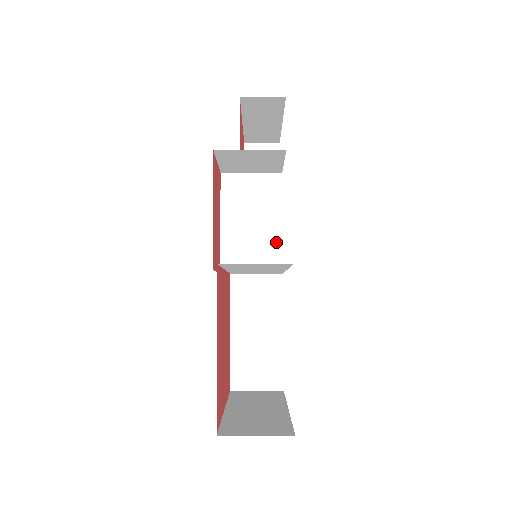
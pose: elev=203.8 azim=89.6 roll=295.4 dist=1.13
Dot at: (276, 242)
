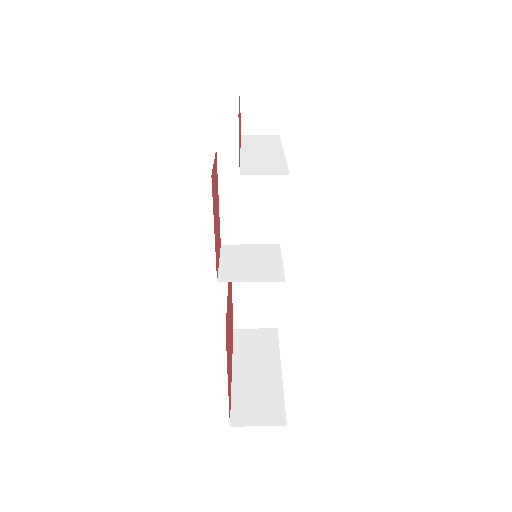
Dot at: (274, 217)
